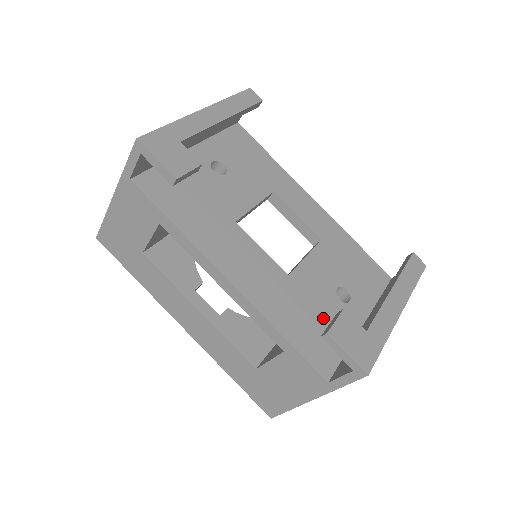
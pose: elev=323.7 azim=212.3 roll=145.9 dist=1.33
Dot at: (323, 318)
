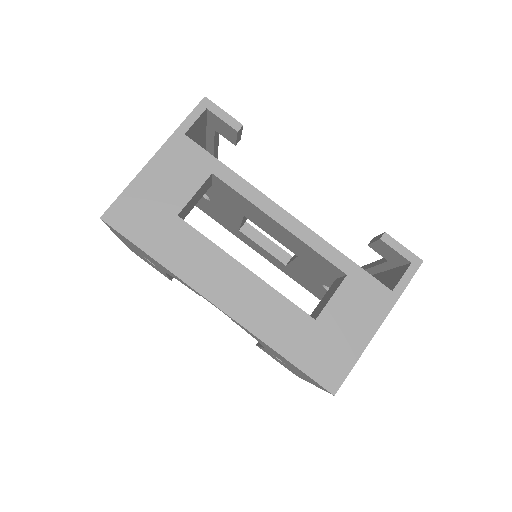
Dot at: occluded
